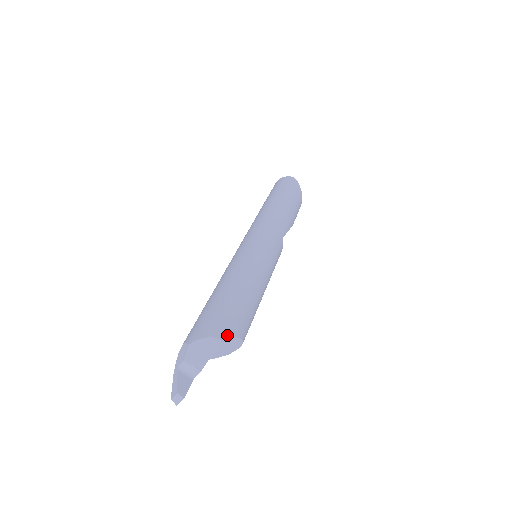
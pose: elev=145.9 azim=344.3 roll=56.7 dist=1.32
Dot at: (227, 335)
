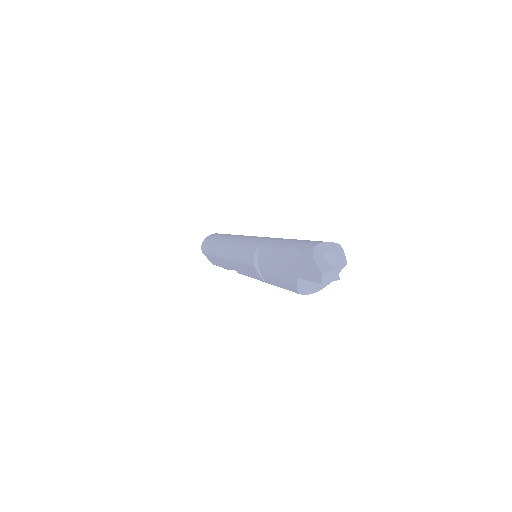
Dot at: occluded
